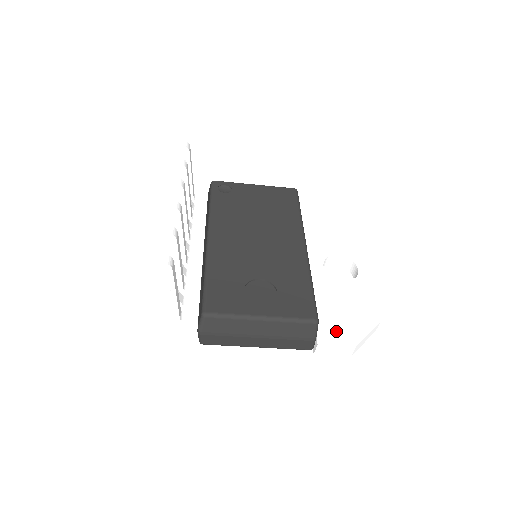
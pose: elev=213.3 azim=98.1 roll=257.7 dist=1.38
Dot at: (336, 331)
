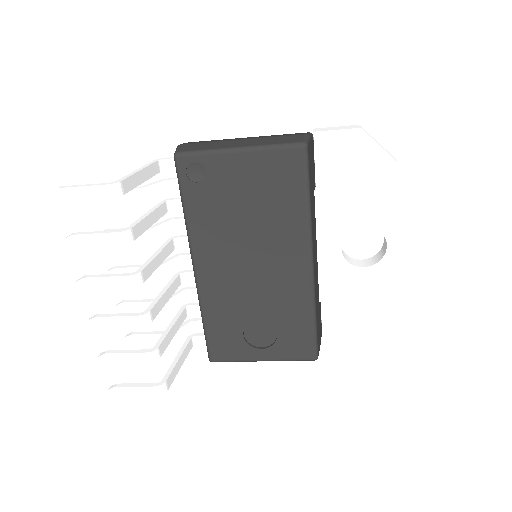
Dot at: (343, 330)
